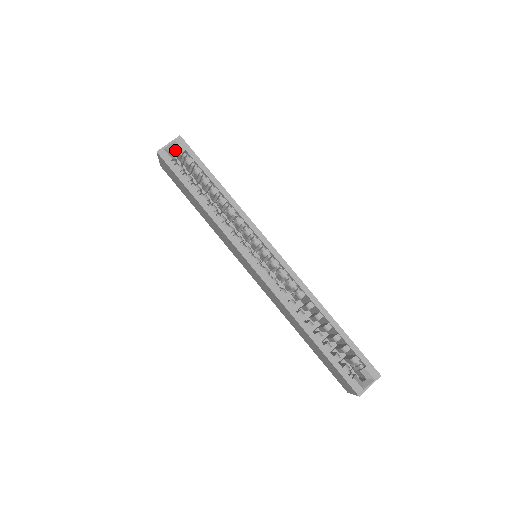
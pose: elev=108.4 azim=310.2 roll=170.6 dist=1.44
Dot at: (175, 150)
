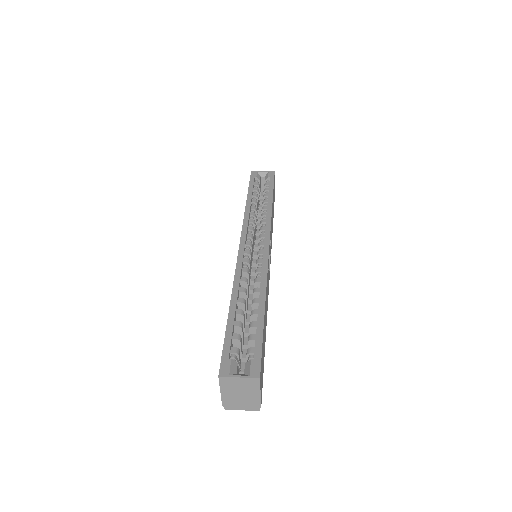
Dot at: occluded
